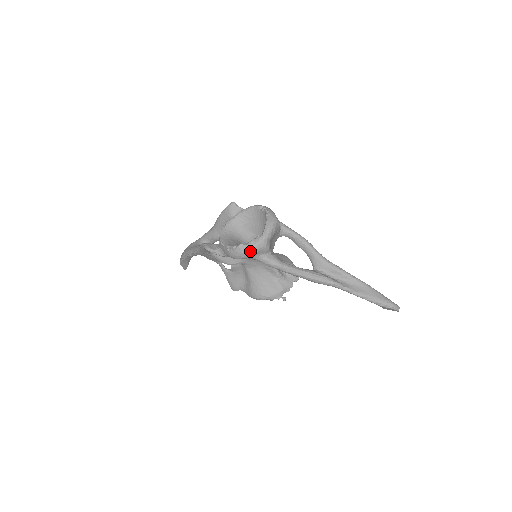
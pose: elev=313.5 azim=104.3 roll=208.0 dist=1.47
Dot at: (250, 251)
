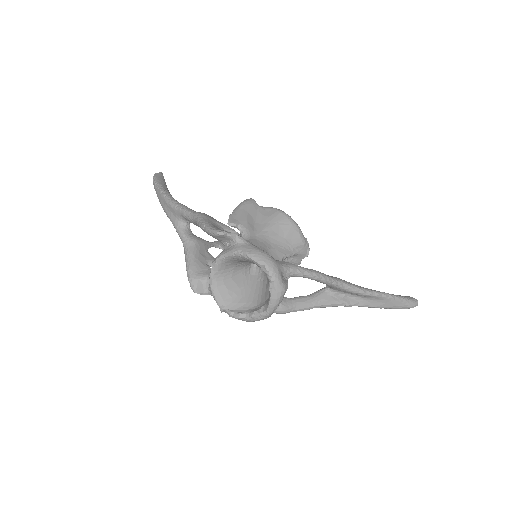
Dot at: occluded
